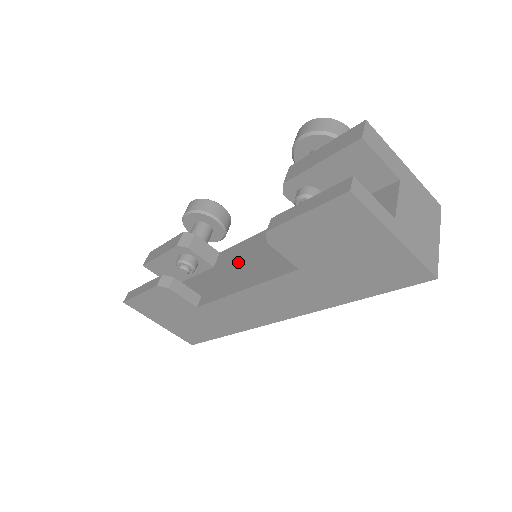
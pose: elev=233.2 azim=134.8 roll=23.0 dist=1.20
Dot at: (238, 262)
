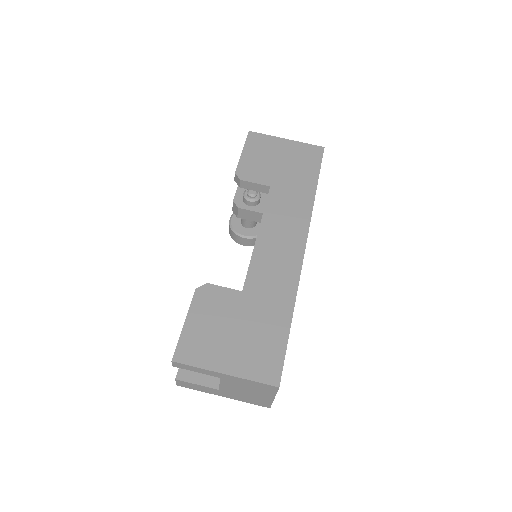
Dot at: occluded
